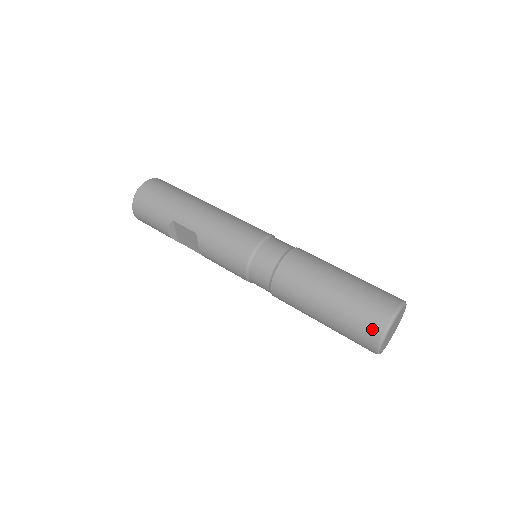
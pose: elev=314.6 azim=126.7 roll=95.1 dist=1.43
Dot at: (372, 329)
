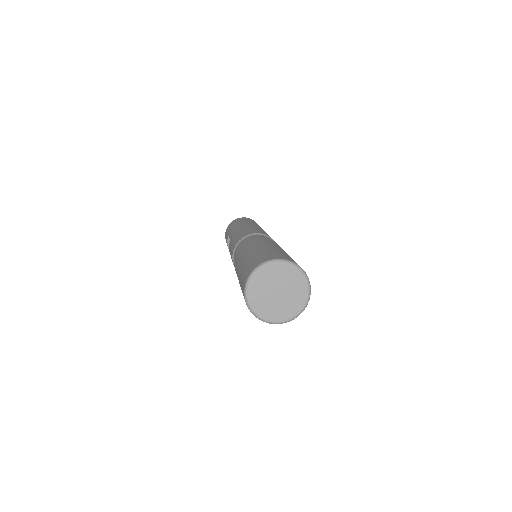
Dot at: (245, 278)
